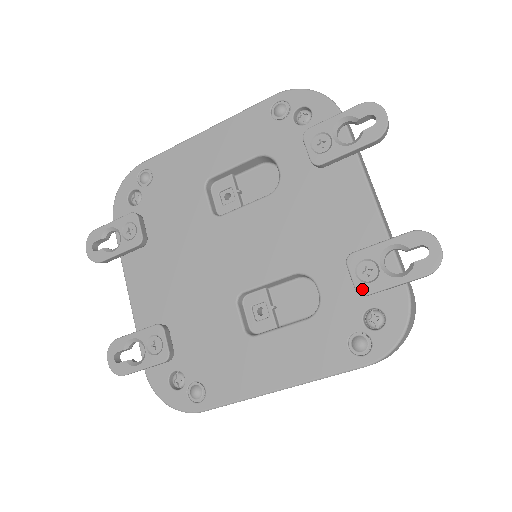
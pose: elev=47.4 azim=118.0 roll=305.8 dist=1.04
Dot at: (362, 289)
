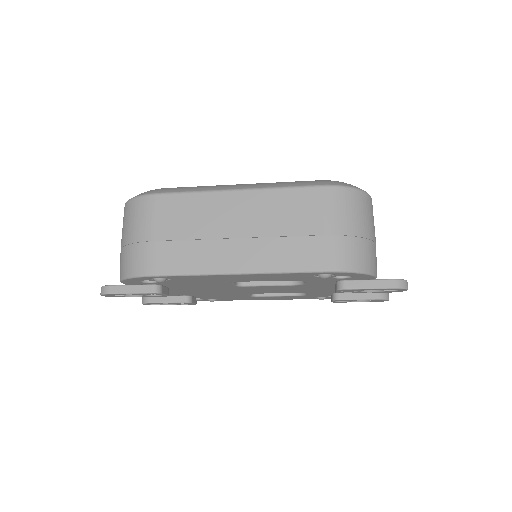
Dot at: occluded
